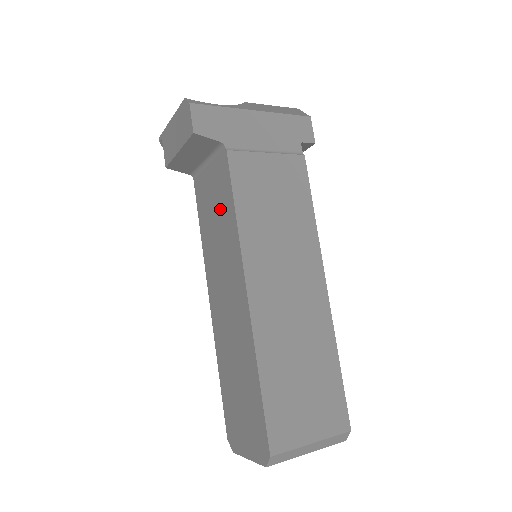
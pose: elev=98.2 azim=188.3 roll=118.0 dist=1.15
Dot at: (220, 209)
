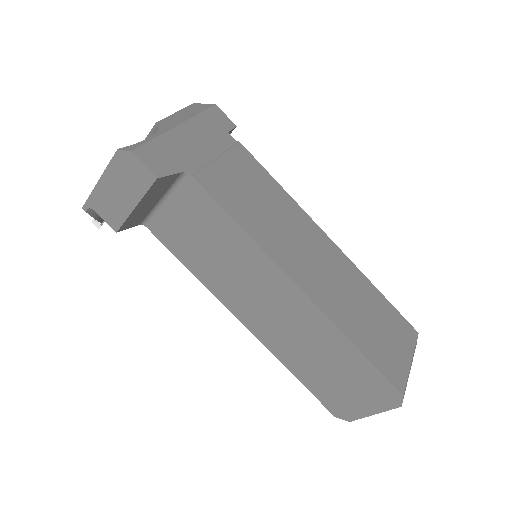
Dot at: (213, 235)
